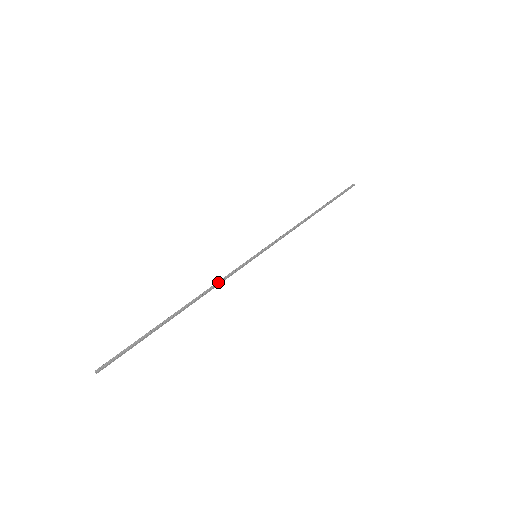
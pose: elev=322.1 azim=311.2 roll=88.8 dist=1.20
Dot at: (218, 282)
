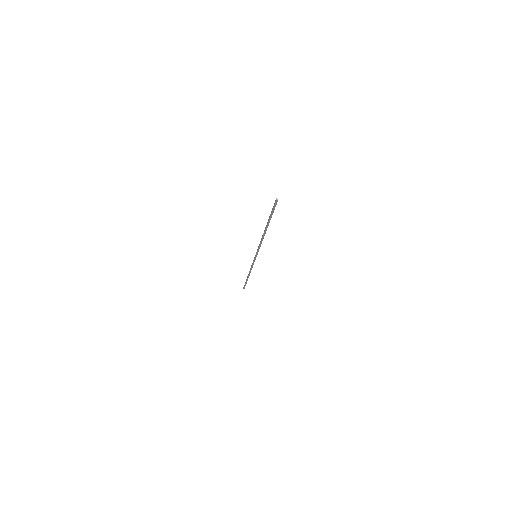
Dot at: (260, 242)
